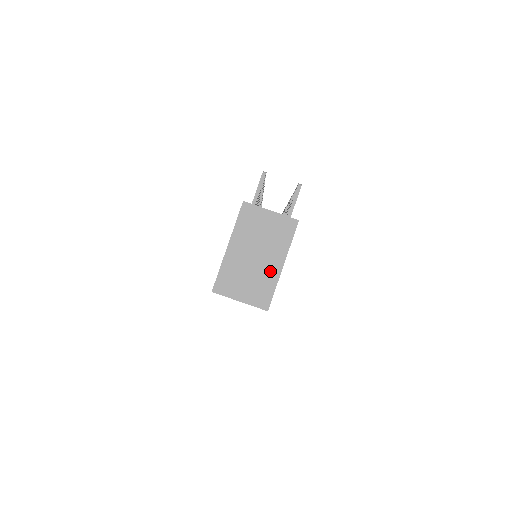
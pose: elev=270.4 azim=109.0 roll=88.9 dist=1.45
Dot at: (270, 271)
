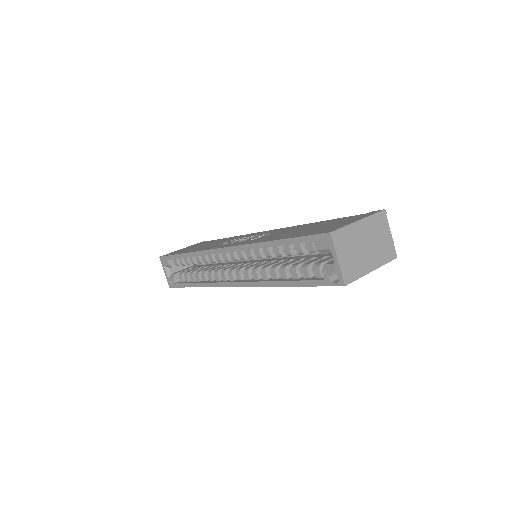
Dot at: (365, 265)
